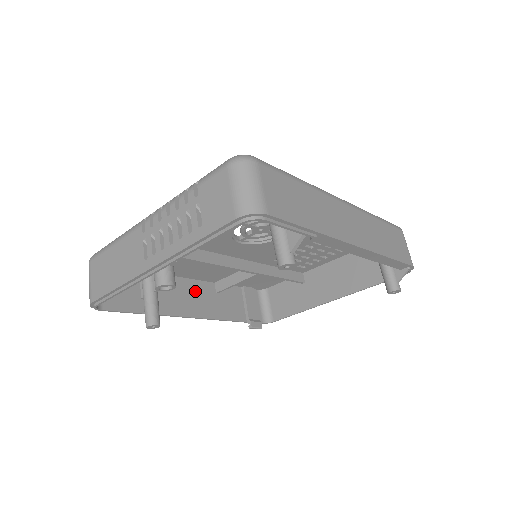
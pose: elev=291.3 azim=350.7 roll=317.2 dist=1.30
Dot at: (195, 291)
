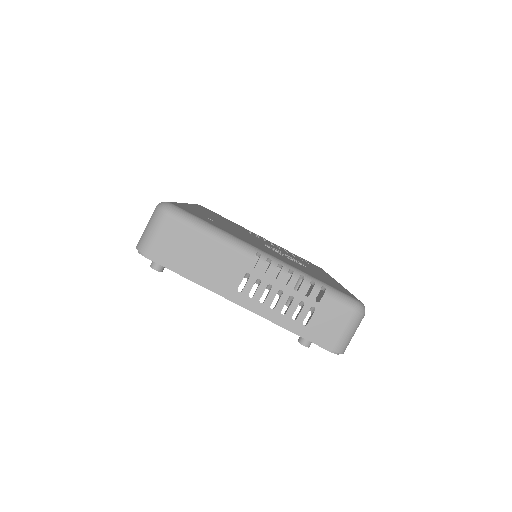
Dot at: occluded
